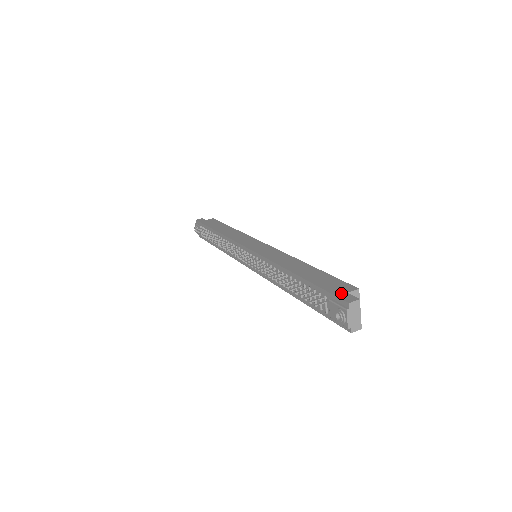
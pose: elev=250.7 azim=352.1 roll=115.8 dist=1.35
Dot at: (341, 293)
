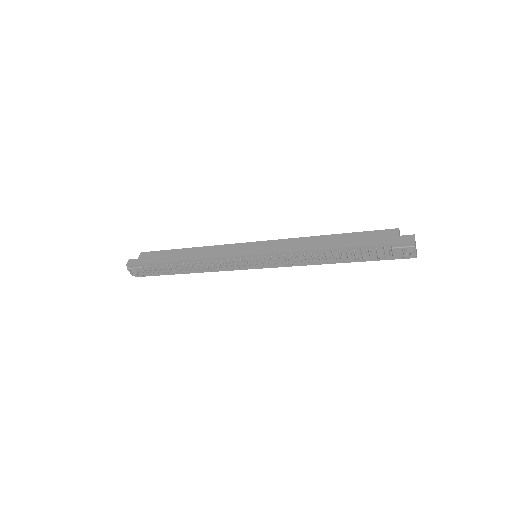
Dot at: (397, 239)
